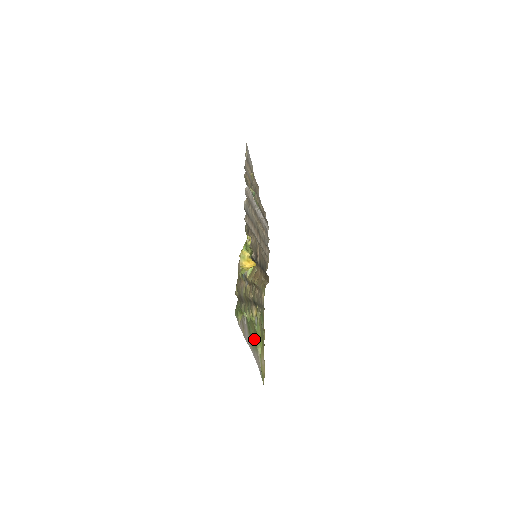
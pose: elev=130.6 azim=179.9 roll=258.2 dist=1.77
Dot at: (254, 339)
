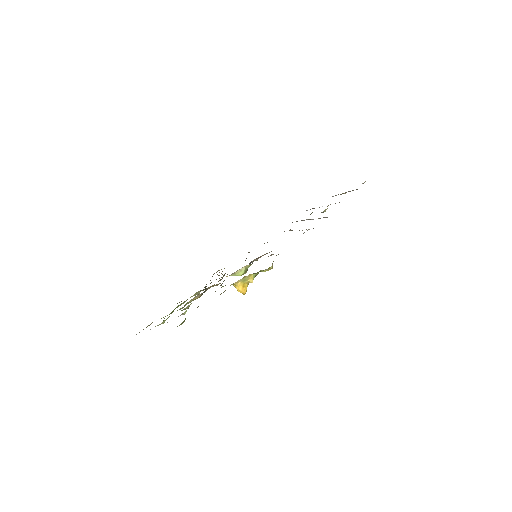
Dot at: occluded
